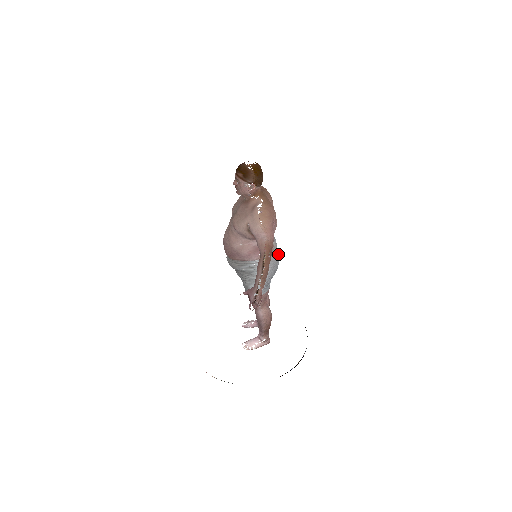
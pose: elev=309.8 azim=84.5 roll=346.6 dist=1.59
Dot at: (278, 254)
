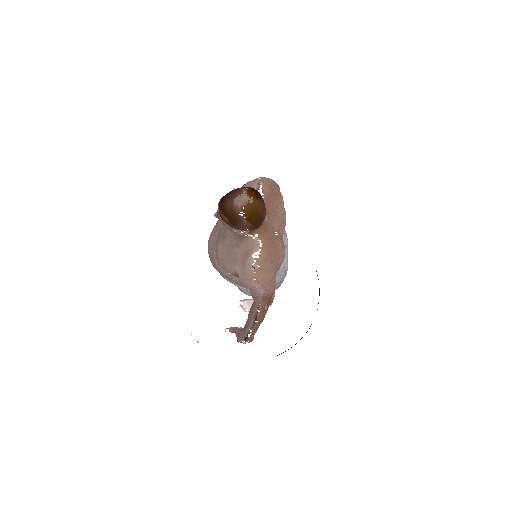
Dot at: (285, 272)
